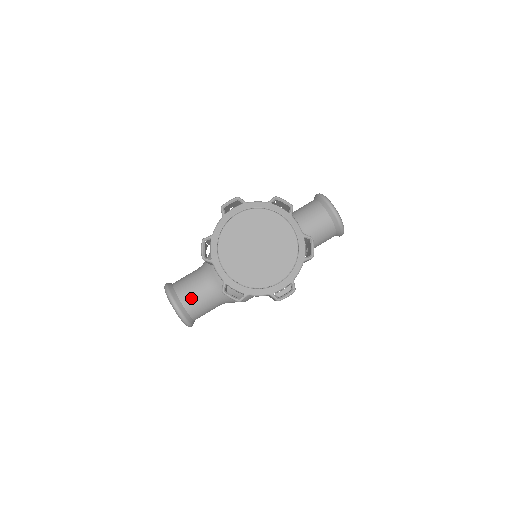
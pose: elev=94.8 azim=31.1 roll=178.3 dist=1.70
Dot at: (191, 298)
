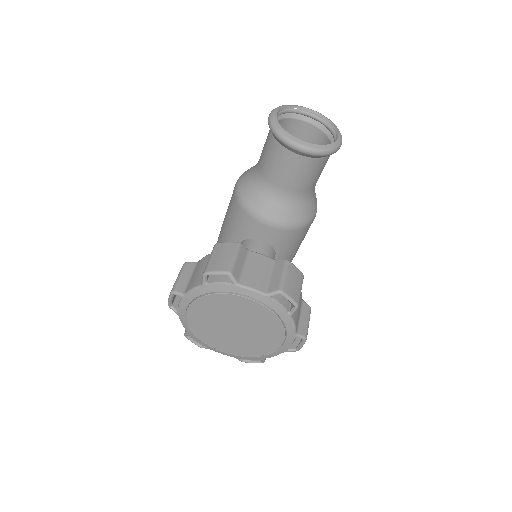
Dot at: occluded
